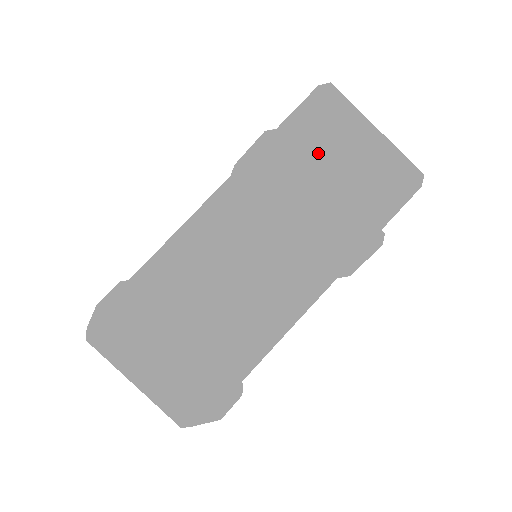
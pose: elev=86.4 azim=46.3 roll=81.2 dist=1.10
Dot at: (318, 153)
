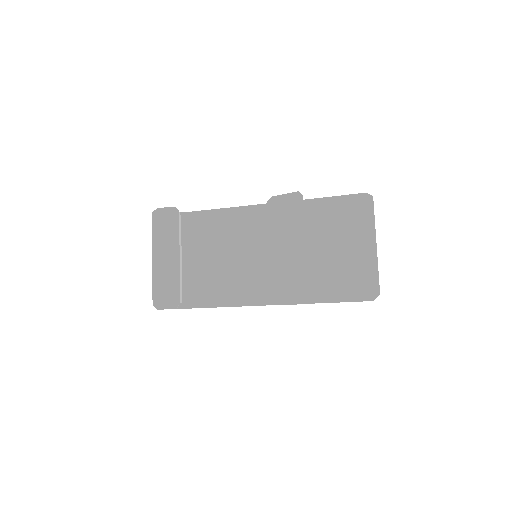
Dot at: (330, 229)
